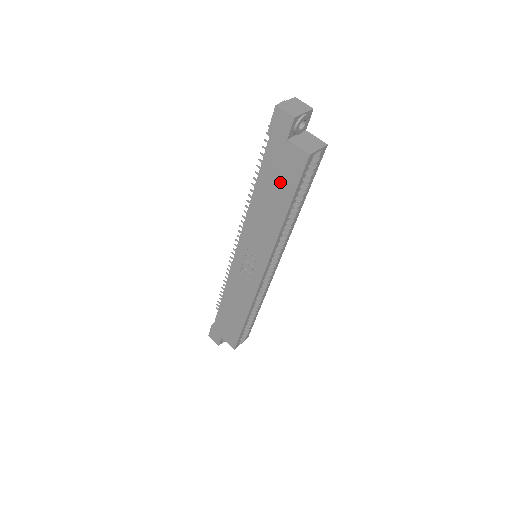
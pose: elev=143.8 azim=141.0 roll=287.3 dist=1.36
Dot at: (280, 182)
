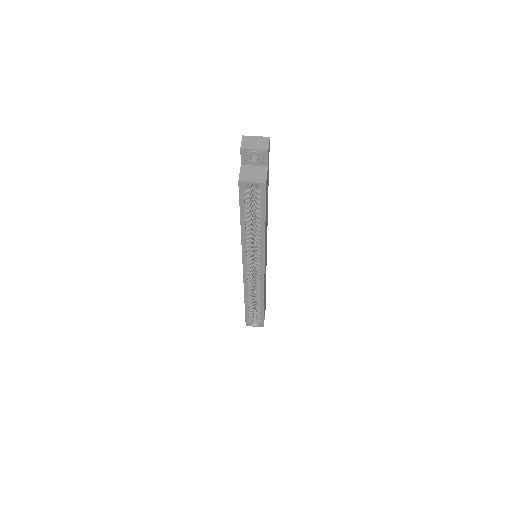
Dot at: occluded
